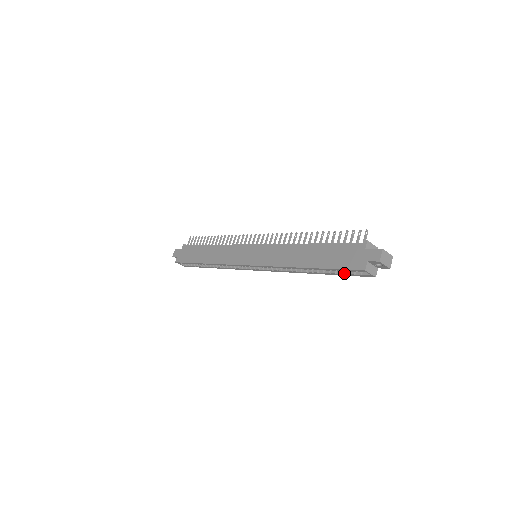
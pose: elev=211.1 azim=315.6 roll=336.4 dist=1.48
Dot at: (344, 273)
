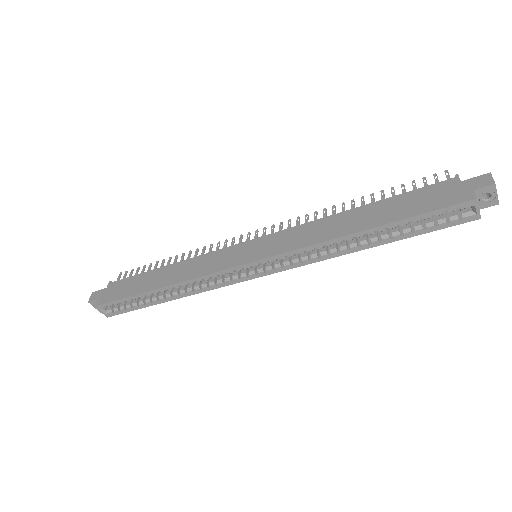
Dot at: (428, 226)
